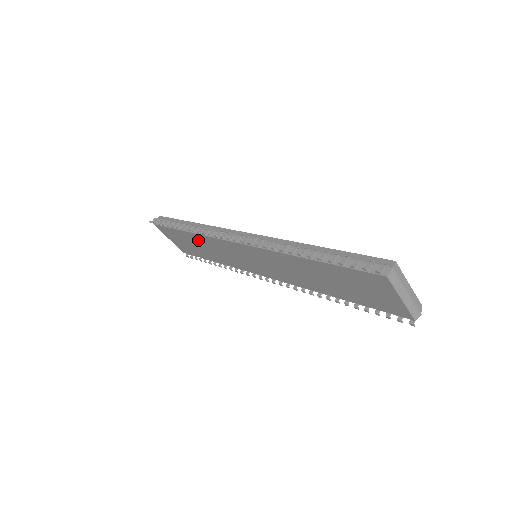
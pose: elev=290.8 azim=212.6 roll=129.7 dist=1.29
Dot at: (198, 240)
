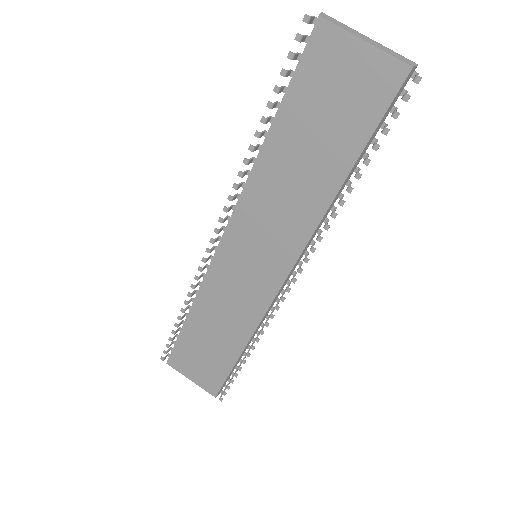
Dot at: (204, 316)
